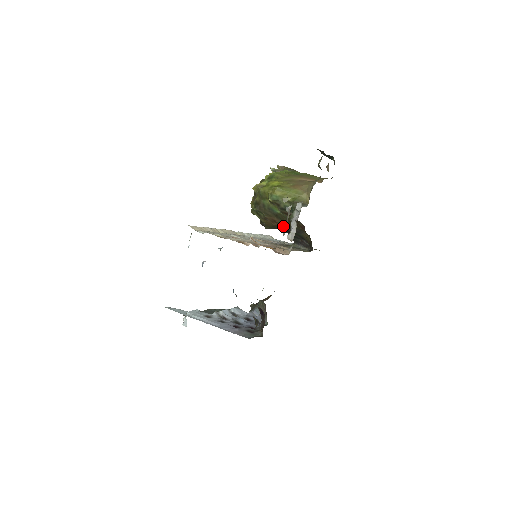
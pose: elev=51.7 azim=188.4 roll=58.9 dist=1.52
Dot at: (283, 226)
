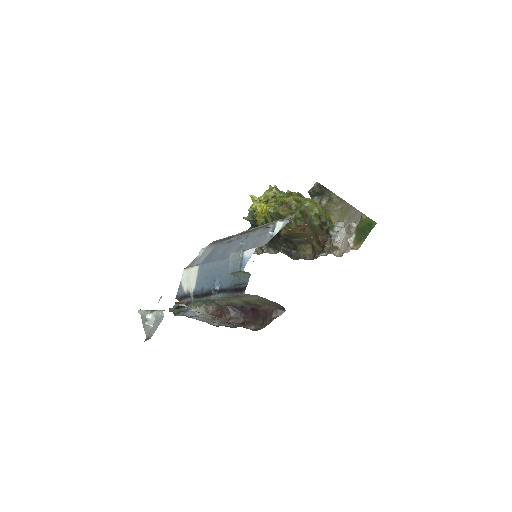
Dot at: (301, 235)
